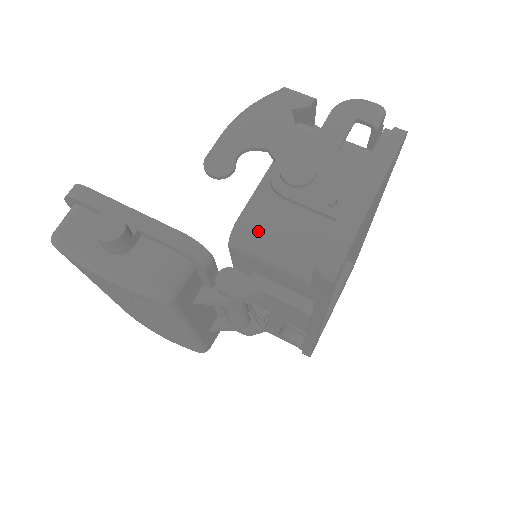
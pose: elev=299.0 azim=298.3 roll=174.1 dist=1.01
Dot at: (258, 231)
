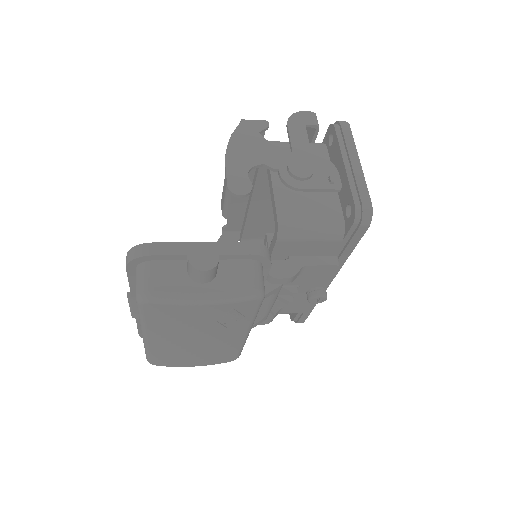
Dot at: (296, 219)
